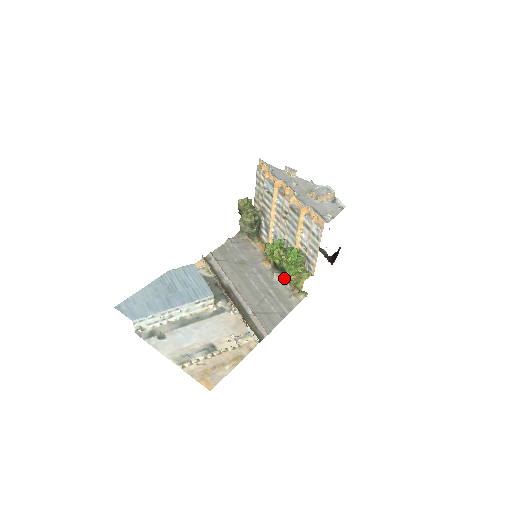
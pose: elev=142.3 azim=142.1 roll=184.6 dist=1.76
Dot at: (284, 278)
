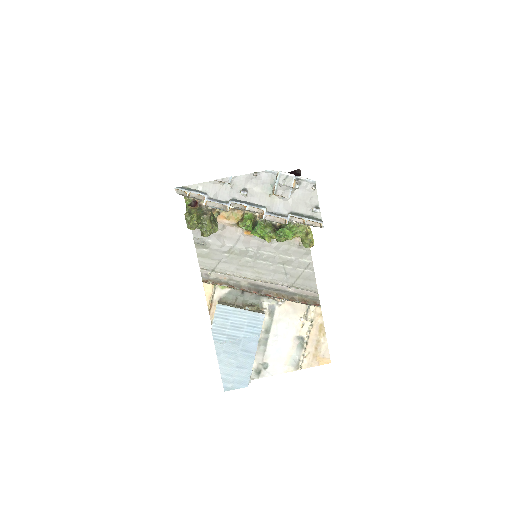
Dot at: occluded
